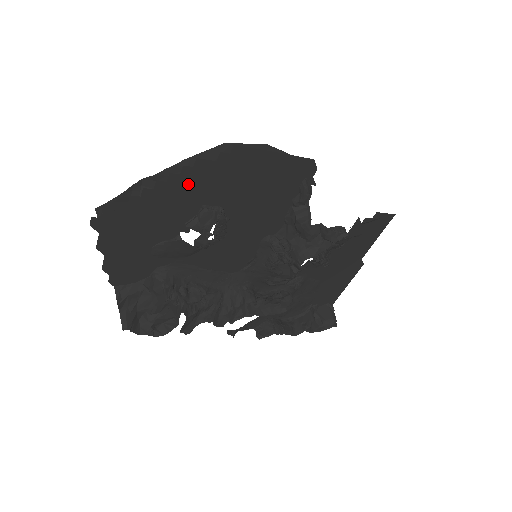
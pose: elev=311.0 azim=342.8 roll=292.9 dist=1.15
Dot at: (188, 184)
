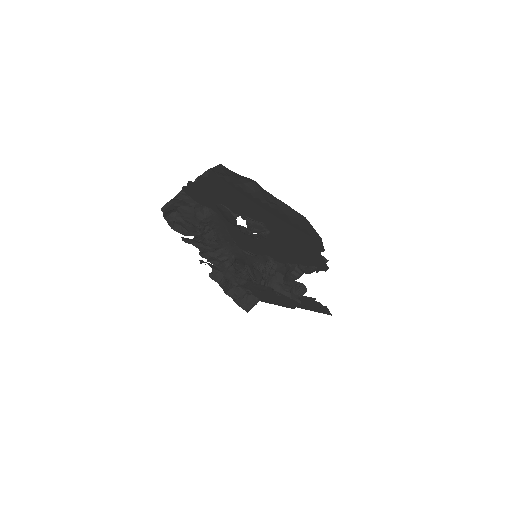
Dot at: (269, 213)
